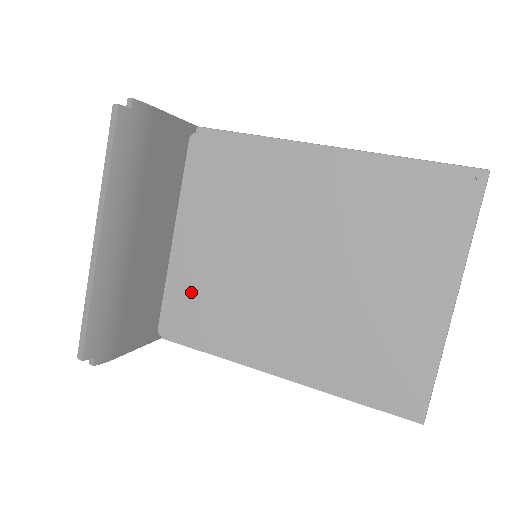
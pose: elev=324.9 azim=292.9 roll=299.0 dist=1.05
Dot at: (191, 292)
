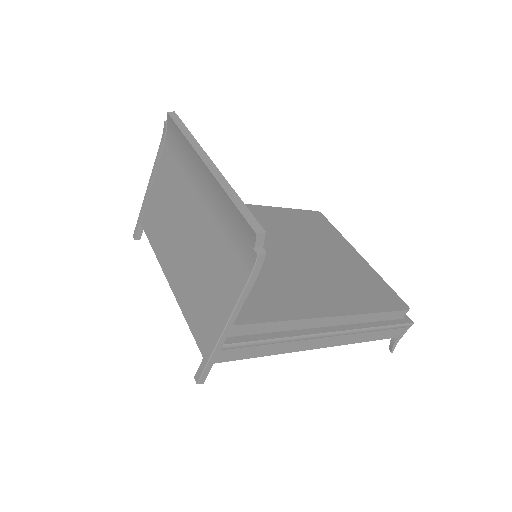
Dot at: occluded
